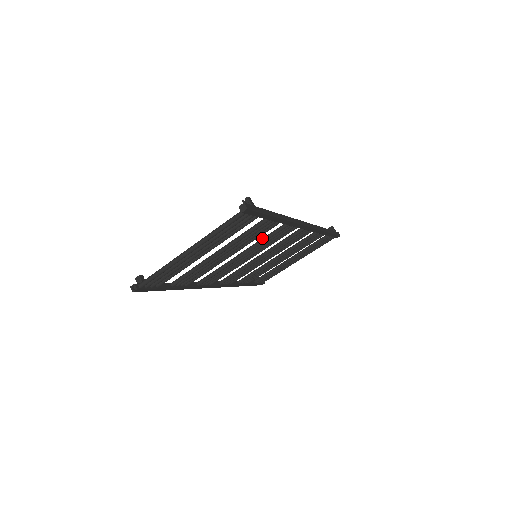
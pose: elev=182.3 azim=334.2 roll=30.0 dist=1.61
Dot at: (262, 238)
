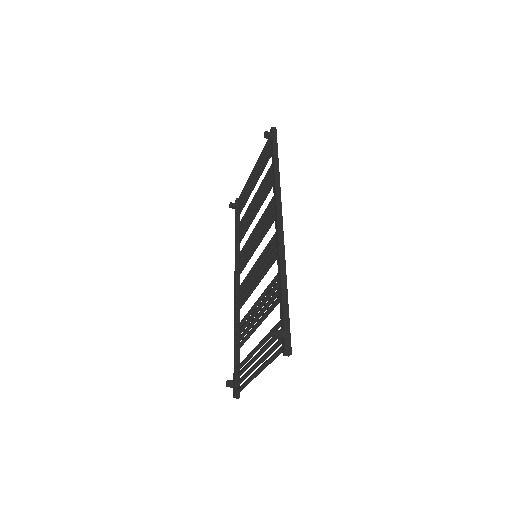
Dot at: (265, 270)
